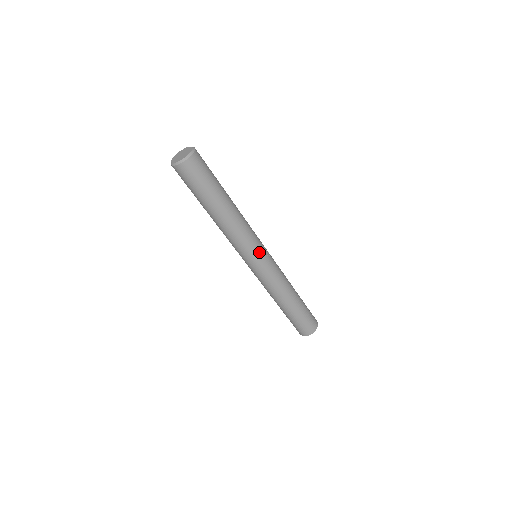
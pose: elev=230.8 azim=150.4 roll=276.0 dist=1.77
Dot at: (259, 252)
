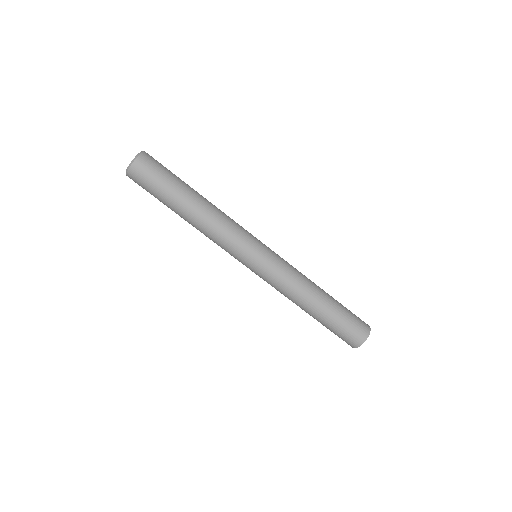
Dot at: (257, 239)
